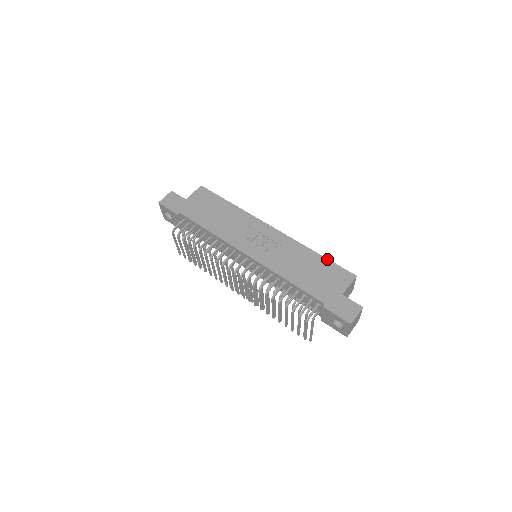
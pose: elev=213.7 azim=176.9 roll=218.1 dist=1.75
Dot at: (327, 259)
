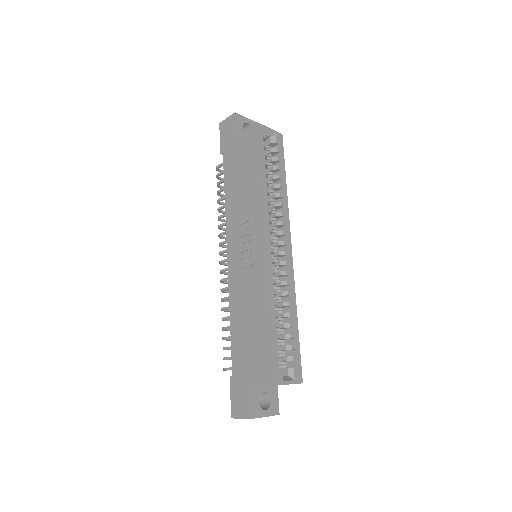
Dot at: (270, 336)
